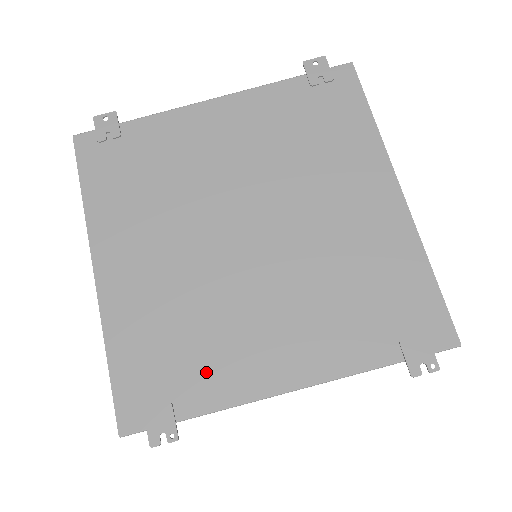
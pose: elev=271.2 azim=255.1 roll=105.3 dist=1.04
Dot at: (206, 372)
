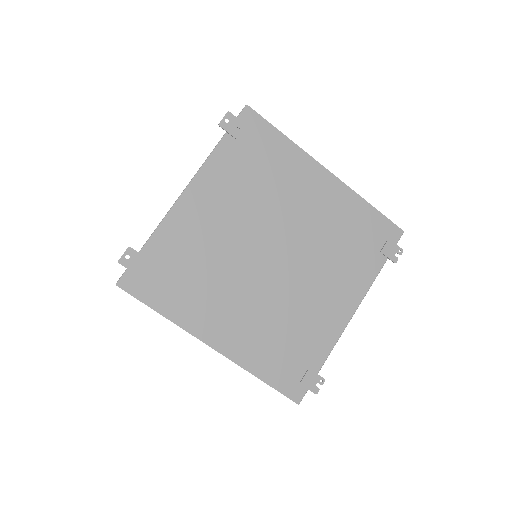
Dot at: (312, 341)
